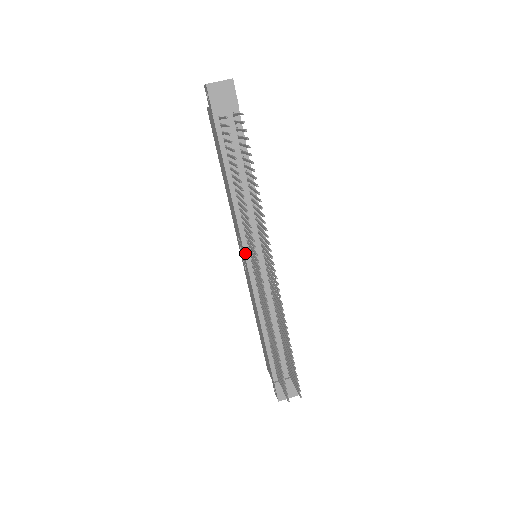
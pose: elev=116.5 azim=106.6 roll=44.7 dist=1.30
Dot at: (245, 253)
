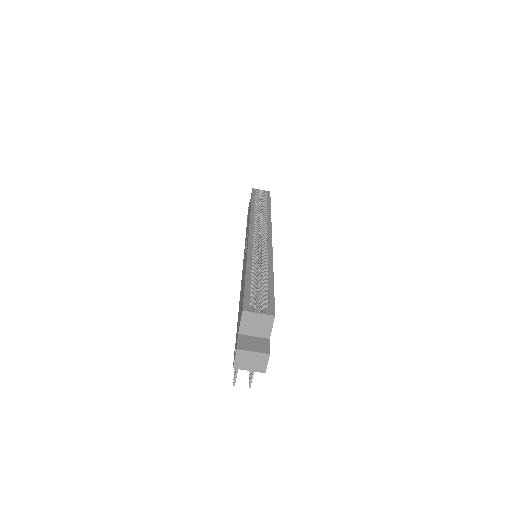
Dot at: occluded
